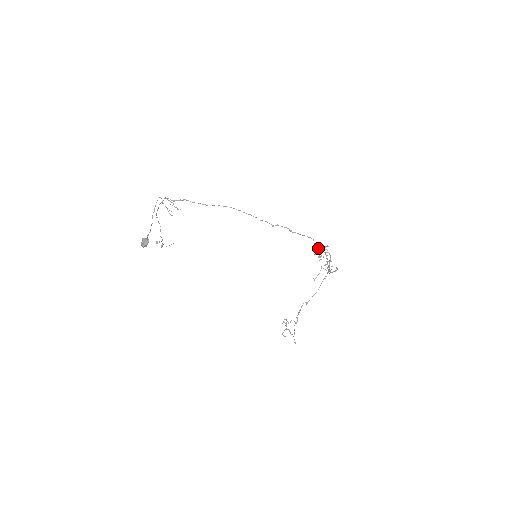
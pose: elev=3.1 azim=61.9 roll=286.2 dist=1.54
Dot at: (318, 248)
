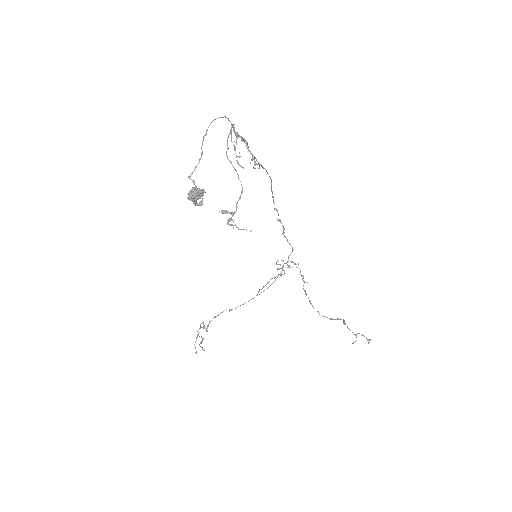
Dot at: (288, 261)
